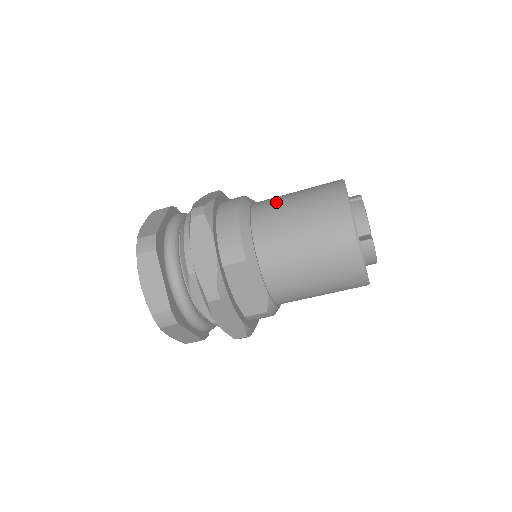
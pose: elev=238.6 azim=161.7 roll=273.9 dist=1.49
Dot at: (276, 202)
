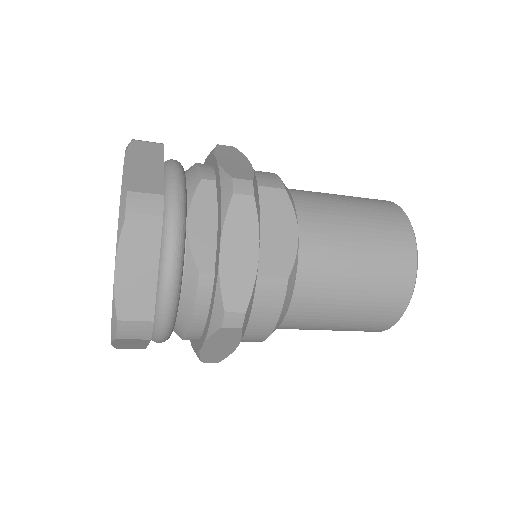
Dot at: occluded
